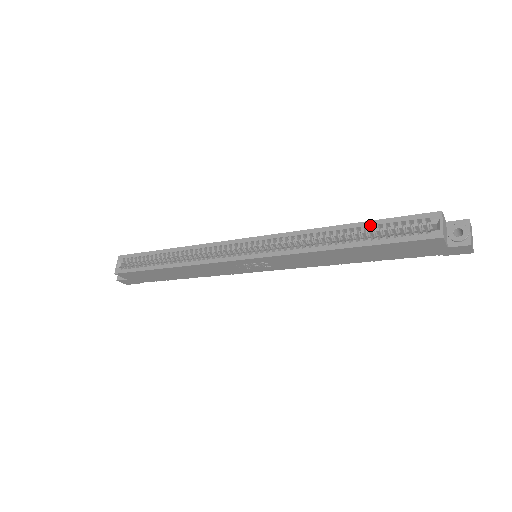
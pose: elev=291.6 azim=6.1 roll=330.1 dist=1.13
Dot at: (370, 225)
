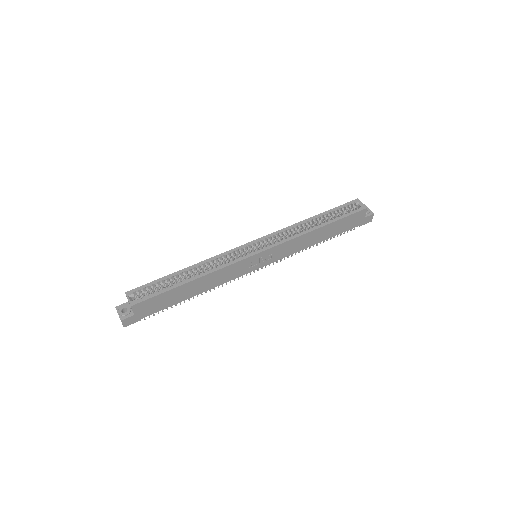
Dot at: (328, 213)
